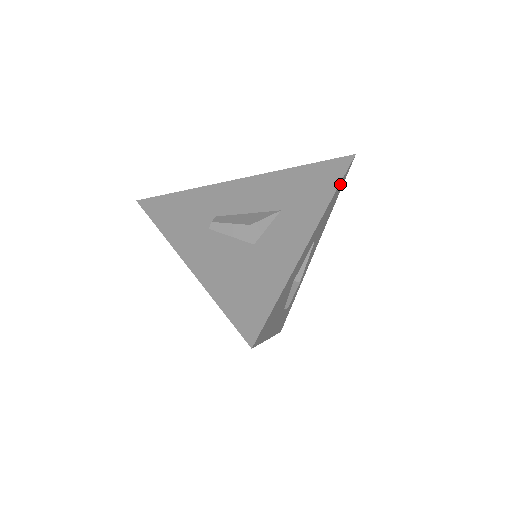
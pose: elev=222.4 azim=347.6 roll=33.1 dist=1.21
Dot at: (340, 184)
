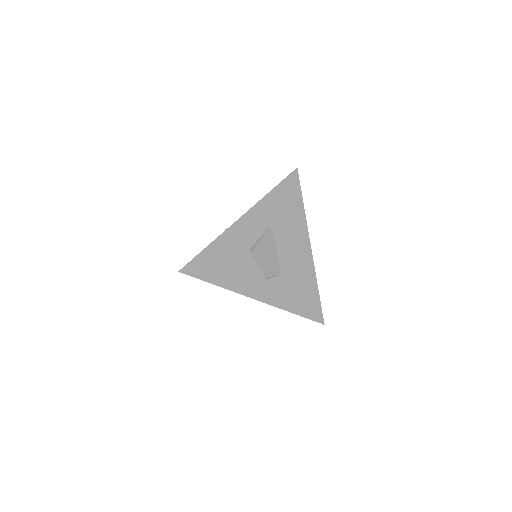
Dot at: (281, 187)
